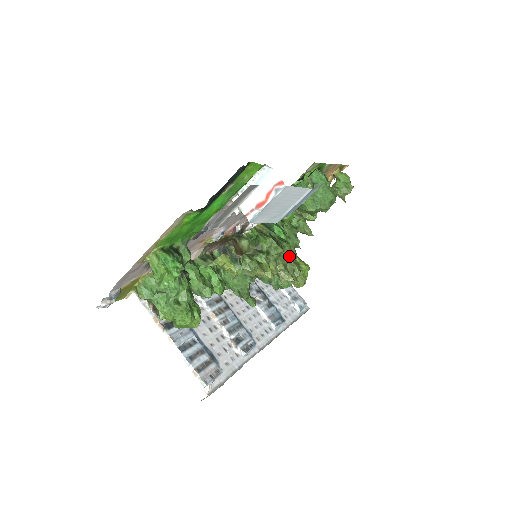
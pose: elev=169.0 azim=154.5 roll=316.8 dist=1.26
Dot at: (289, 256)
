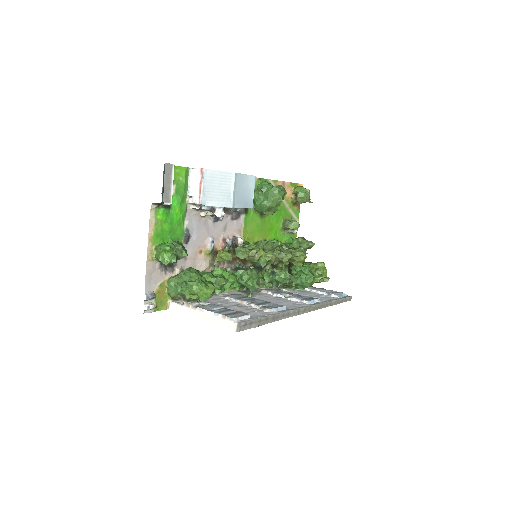
Dot at: (282, 246)
